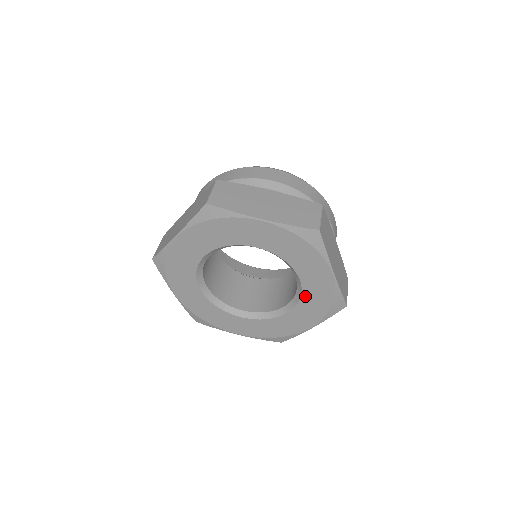
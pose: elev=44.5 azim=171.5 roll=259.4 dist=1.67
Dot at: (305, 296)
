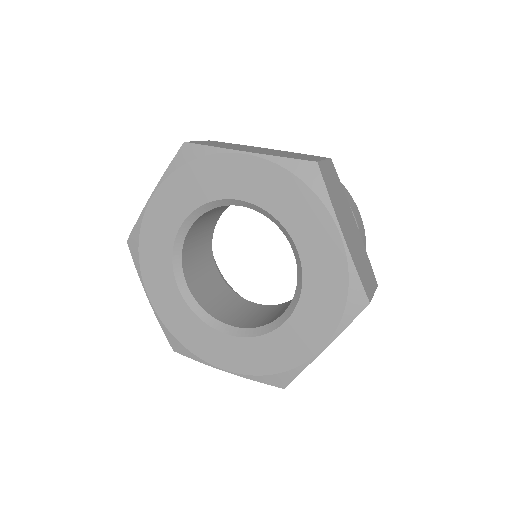
Dot at: (308, 284)
